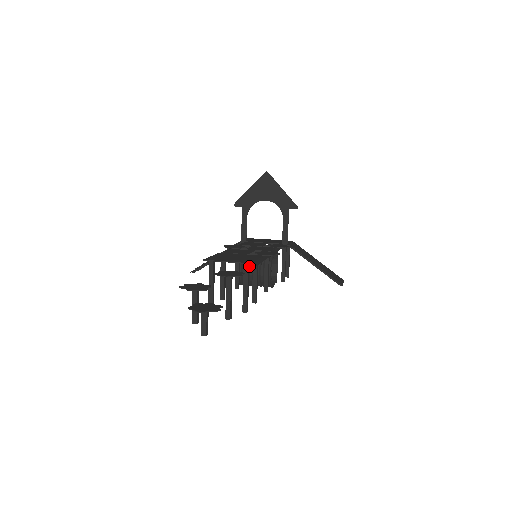
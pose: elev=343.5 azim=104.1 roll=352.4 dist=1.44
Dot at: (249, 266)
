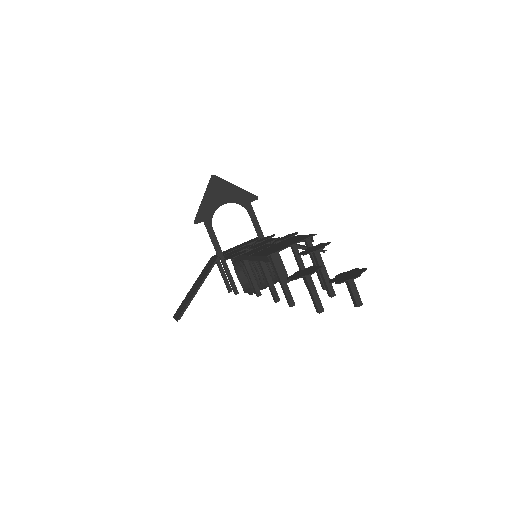
Dot at: (259, 267)
